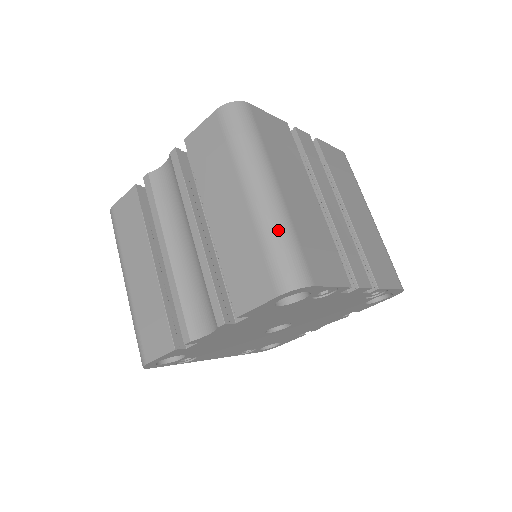
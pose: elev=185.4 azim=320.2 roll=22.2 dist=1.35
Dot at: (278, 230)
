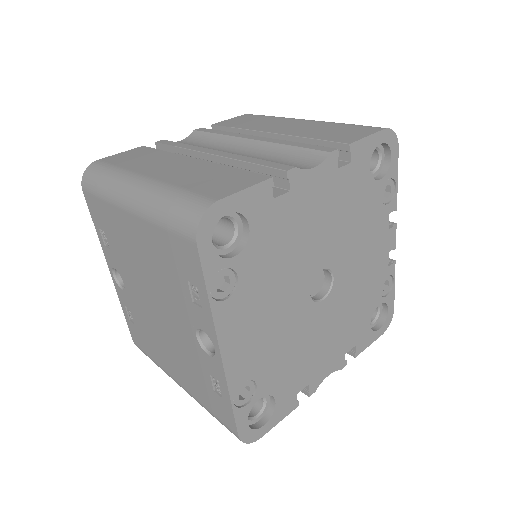
Dot at: occluded
